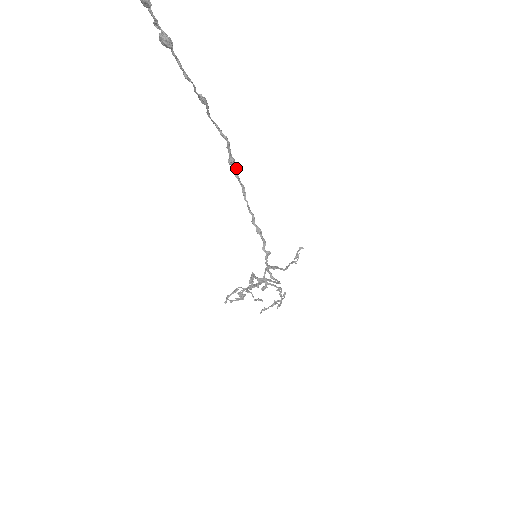
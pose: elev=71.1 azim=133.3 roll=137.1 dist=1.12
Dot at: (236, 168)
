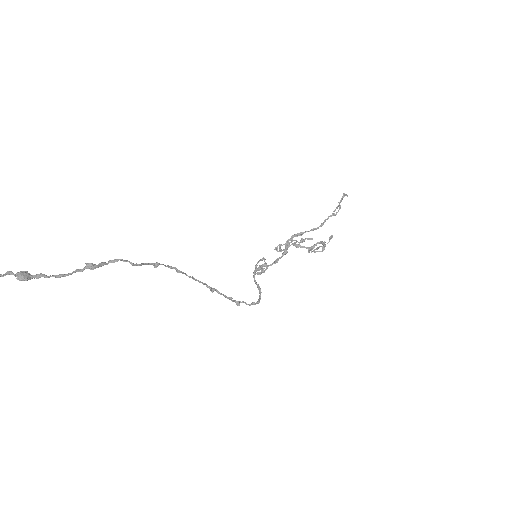
Dot at: occluded
